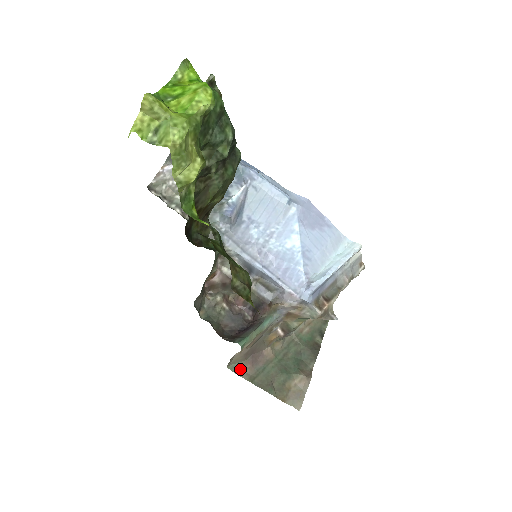
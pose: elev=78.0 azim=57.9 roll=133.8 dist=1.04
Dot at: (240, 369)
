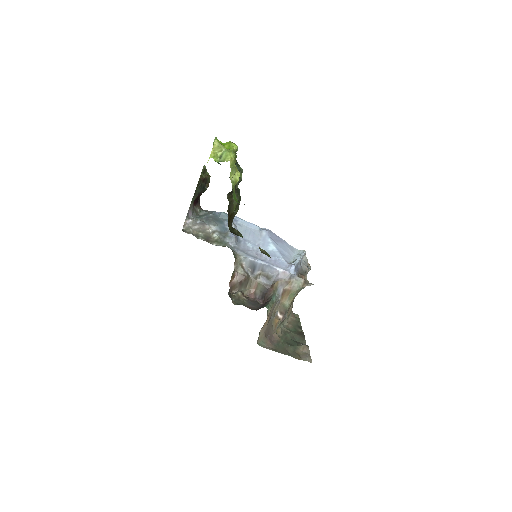
Dot at: (265, 345)
